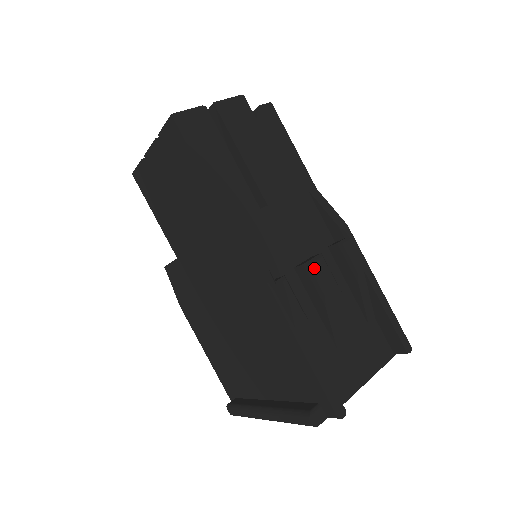
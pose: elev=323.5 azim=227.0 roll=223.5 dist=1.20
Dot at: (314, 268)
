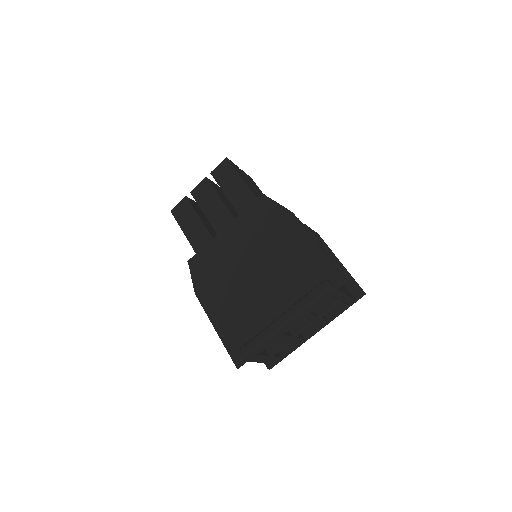
Dot at: (309, 228)
